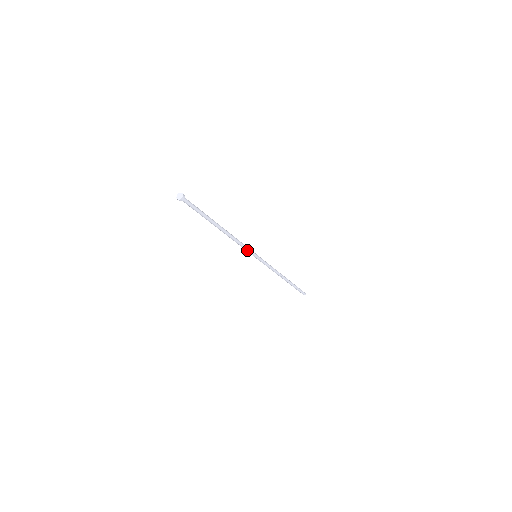
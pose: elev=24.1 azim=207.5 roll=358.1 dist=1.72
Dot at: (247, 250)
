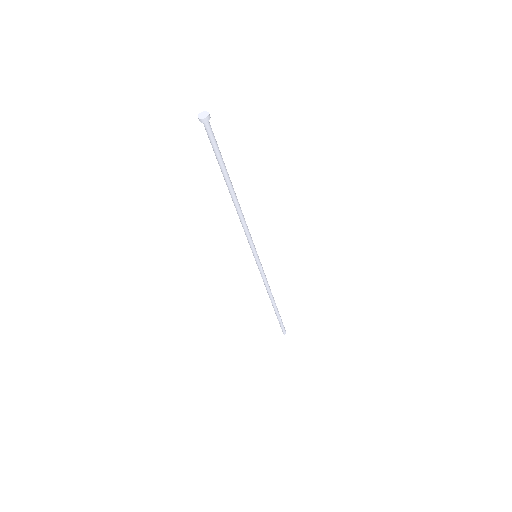
Dot at: (251, 242)
